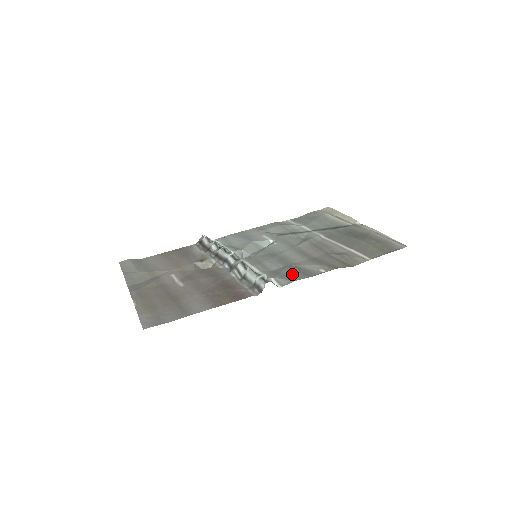
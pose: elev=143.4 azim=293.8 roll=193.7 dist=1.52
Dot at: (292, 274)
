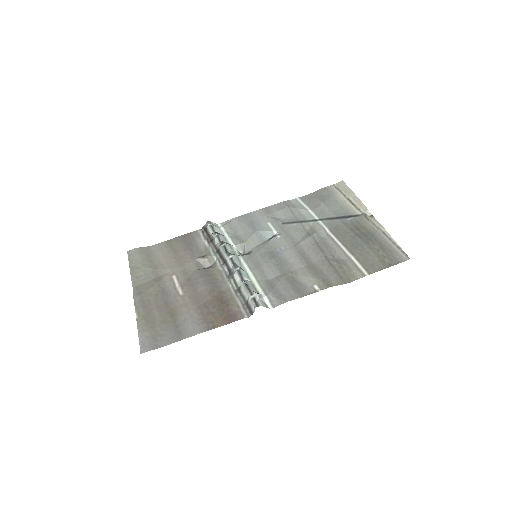
Dot at: (286, 290)
